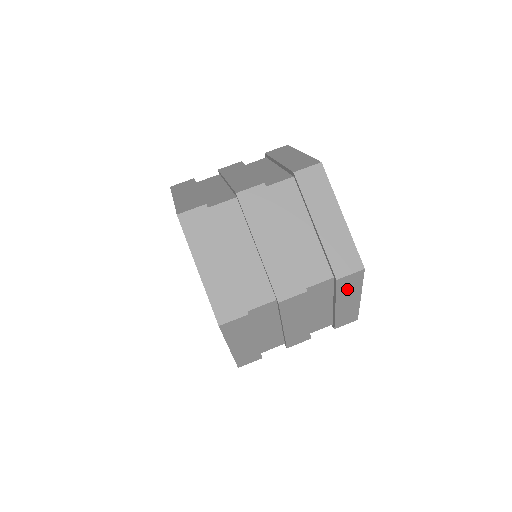
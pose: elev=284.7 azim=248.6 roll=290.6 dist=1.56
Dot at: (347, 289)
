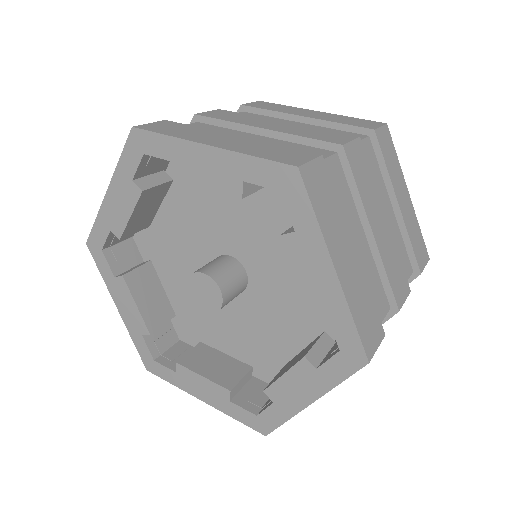
Dot at: (391, 163)
